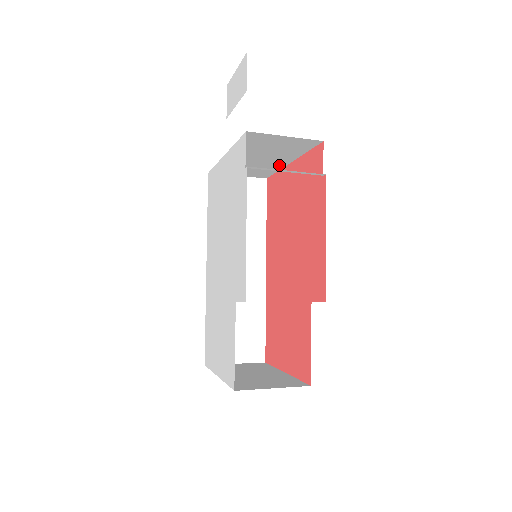
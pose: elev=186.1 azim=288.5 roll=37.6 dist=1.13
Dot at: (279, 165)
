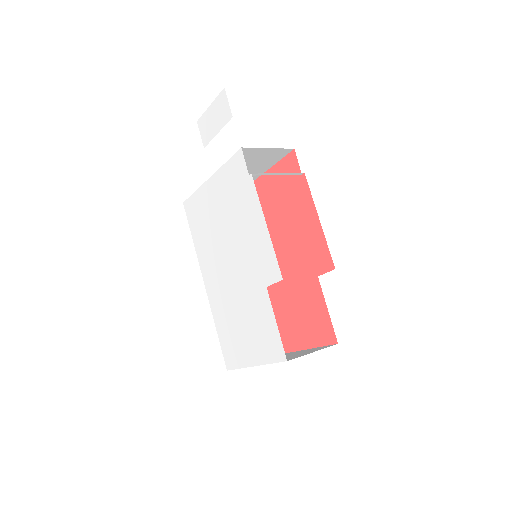
Dot at: occluded
